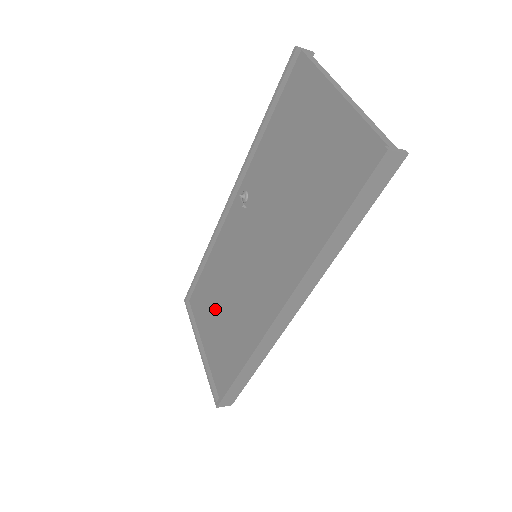
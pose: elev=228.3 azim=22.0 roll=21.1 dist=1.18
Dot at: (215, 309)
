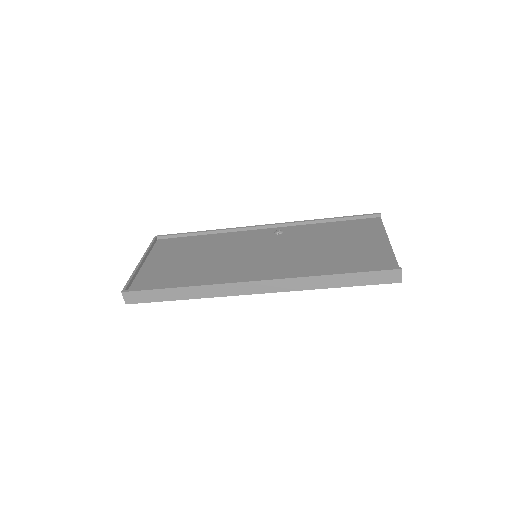
Dot at: (185, 255)
